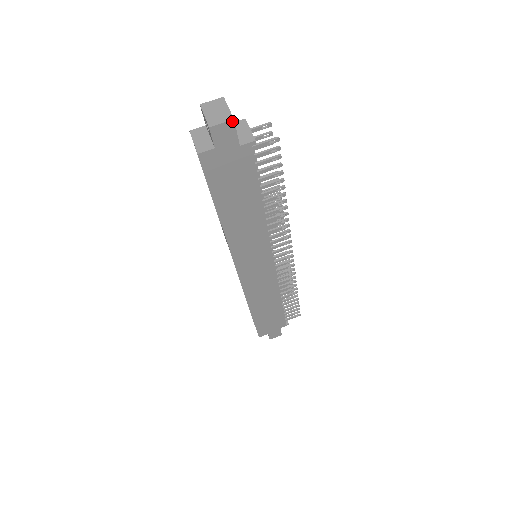
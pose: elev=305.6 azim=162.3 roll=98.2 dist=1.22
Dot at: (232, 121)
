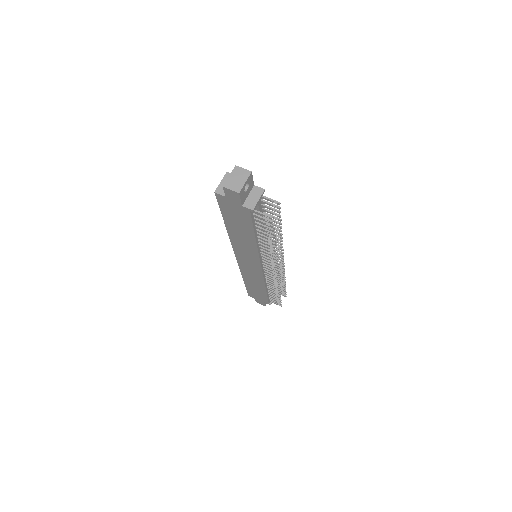
Dot at: (238, 193)
